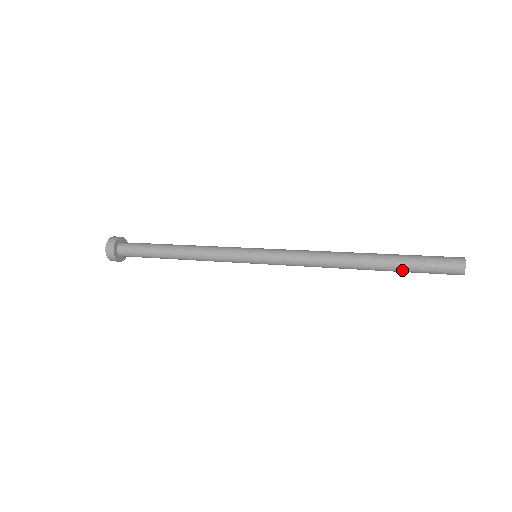
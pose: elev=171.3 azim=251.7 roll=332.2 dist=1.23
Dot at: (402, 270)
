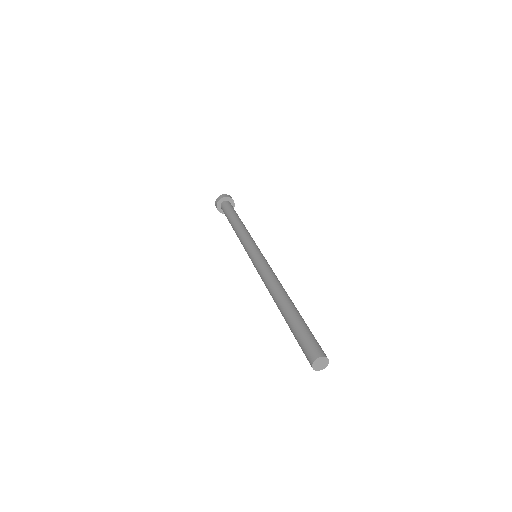
Dot at: (291, 329)
